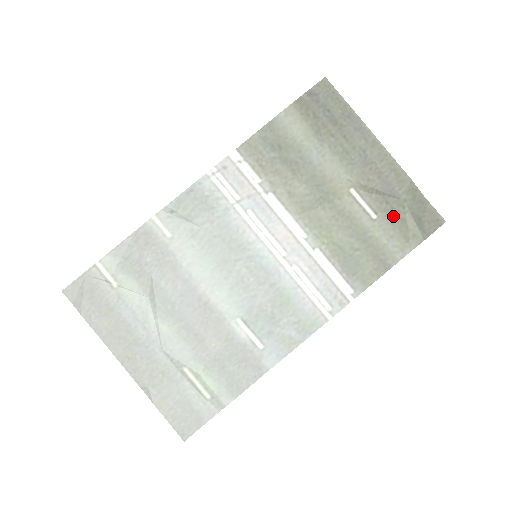
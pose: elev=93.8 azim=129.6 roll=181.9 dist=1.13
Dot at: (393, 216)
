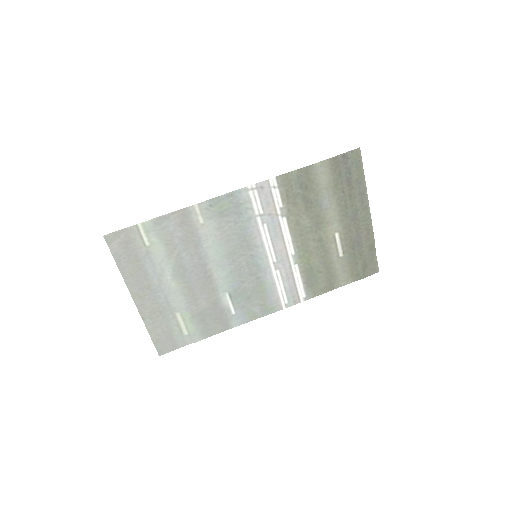
Dot at: (352, 258)
